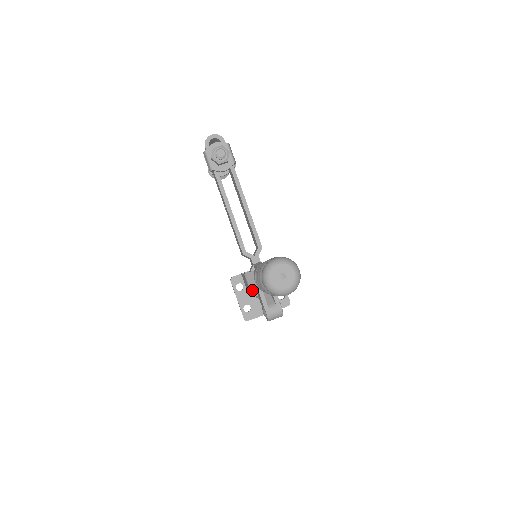
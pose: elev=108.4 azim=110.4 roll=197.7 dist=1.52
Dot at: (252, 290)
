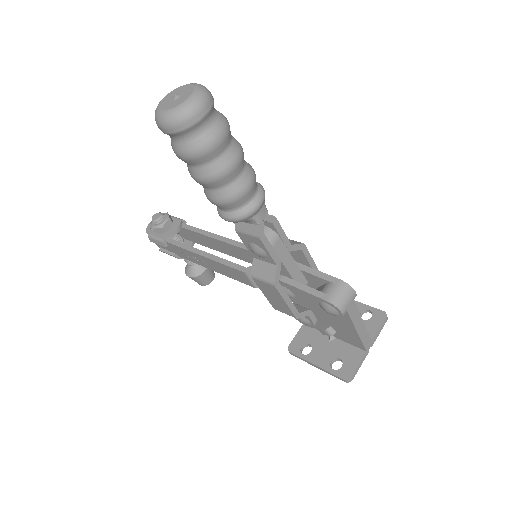
Dot at: (272, 280)
